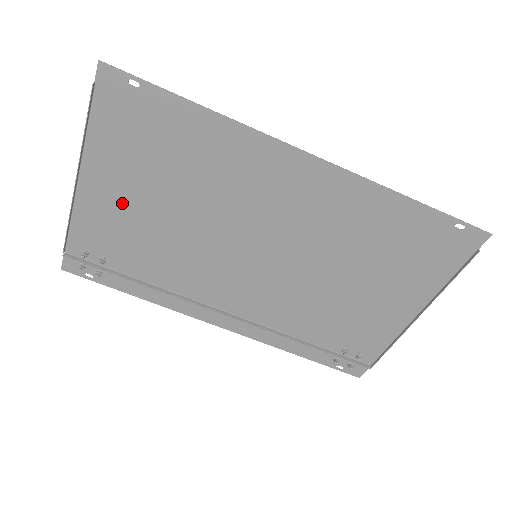
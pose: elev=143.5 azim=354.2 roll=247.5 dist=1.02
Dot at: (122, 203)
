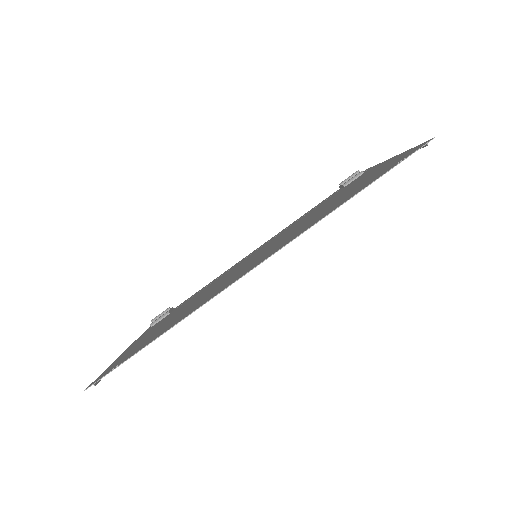
Dot at: occluded
